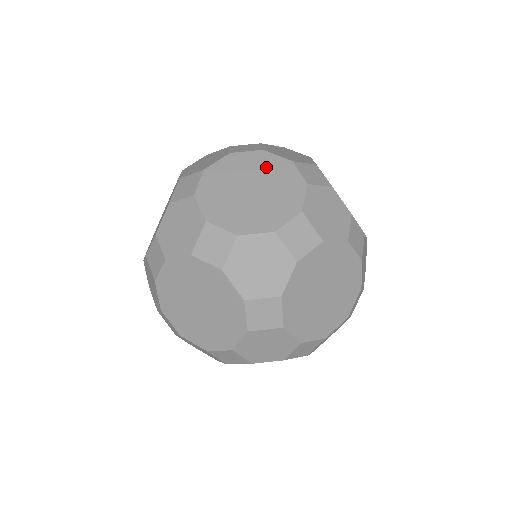
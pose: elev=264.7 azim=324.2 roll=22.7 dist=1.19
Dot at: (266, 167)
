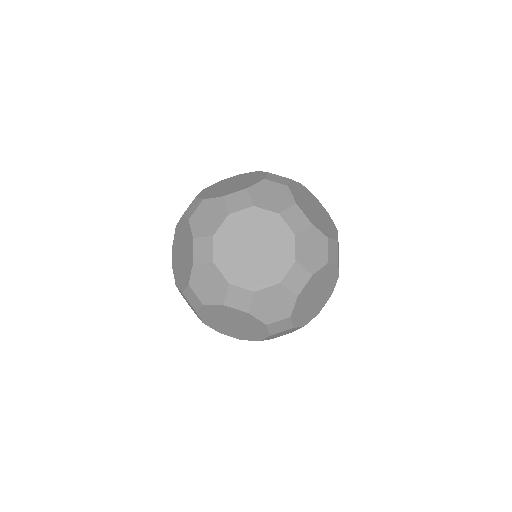
Dot at: (229, 180)
